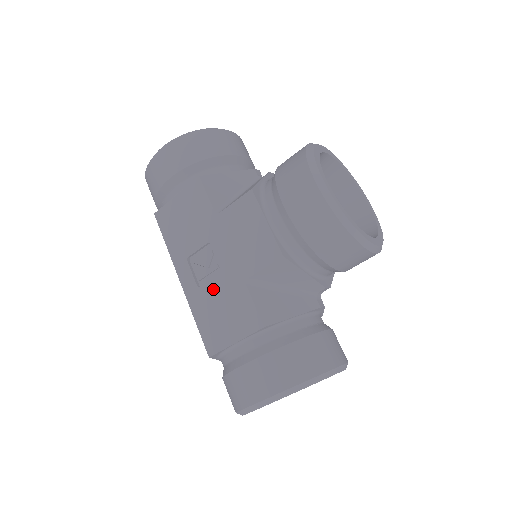
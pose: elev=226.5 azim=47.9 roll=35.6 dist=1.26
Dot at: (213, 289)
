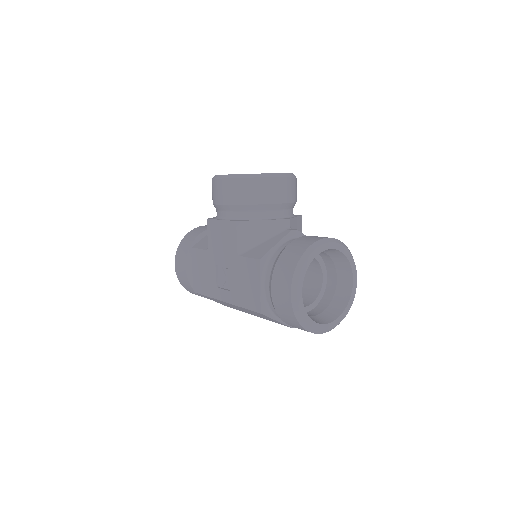
Dot at: (234, 281)
